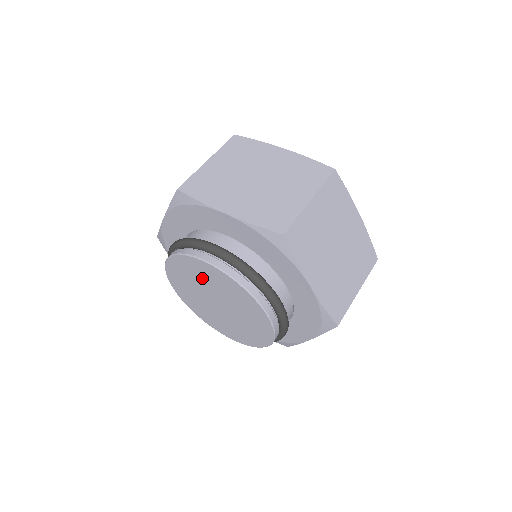
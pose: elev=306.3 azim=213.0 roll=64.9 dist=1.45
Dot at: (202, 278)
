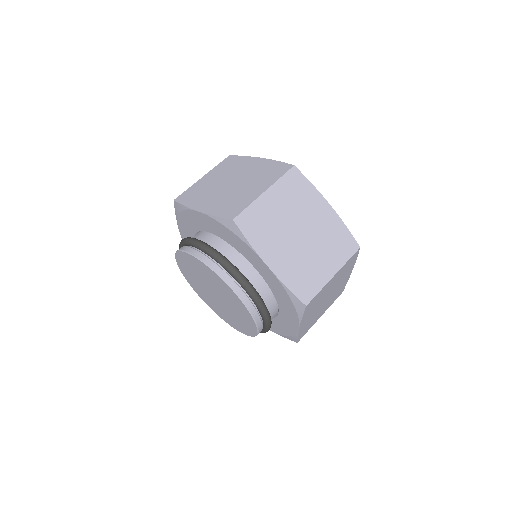
Dot at: (217, 285)
